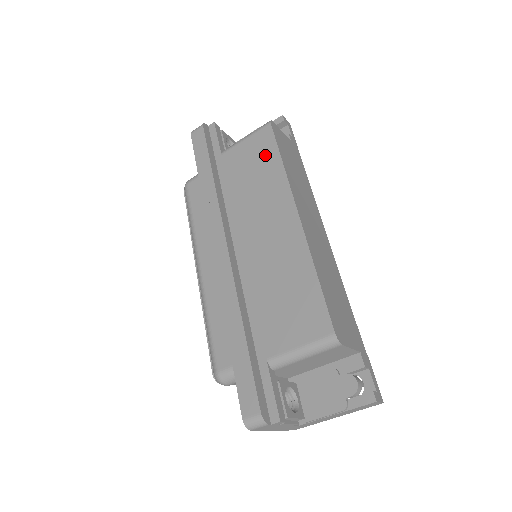
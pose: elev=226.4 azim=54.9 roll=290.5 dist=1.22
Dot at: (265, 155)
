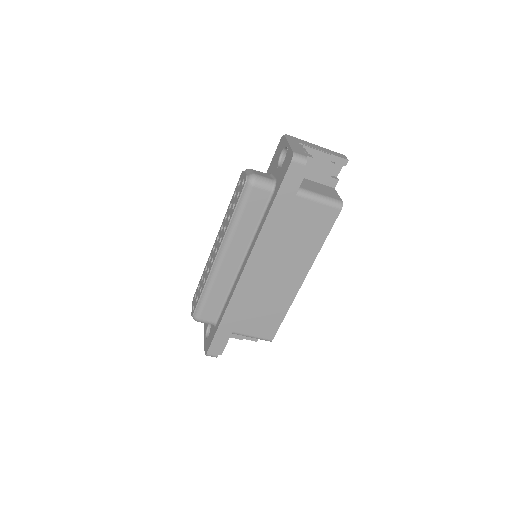
Dot at: (319, 229)
